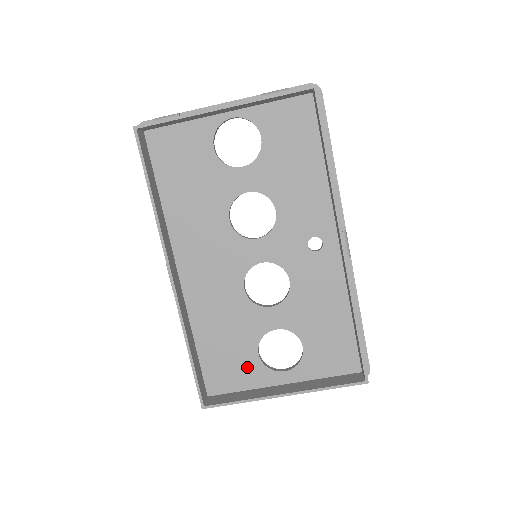
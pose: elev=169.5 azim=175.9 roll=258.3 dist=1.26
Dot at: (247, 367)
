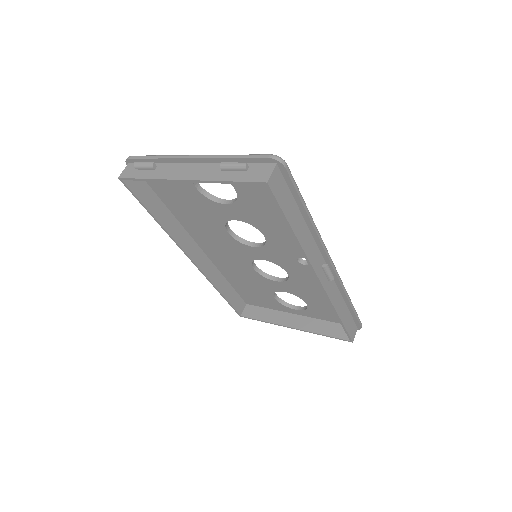
Dot at: (268, 301)
